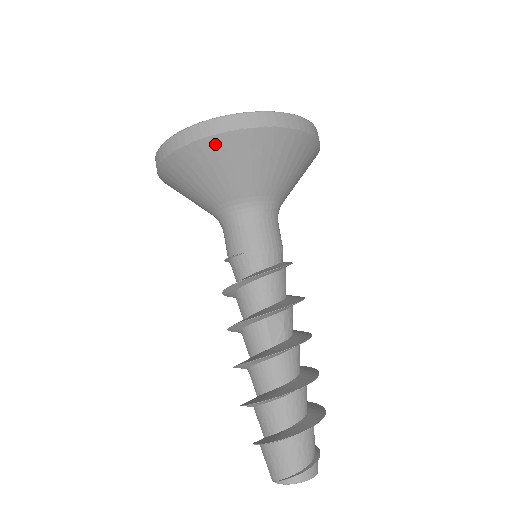
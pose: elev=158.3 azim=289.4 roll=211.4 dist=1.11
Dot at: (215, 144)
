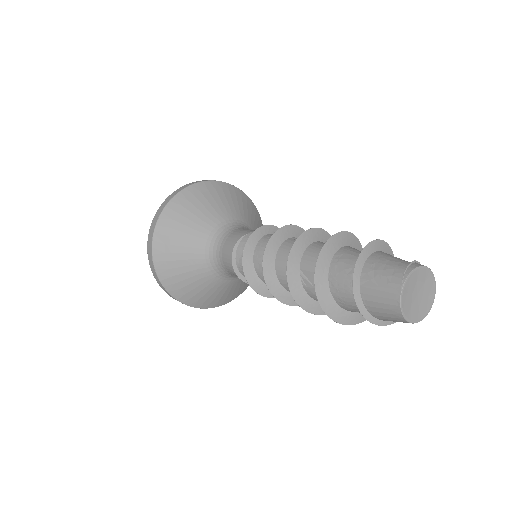
Dot at: (199, 188)
